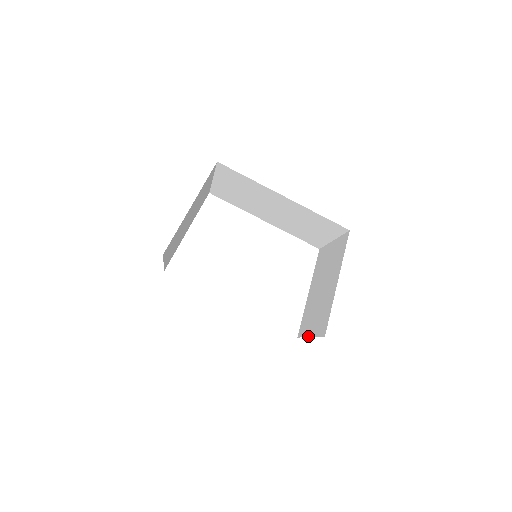
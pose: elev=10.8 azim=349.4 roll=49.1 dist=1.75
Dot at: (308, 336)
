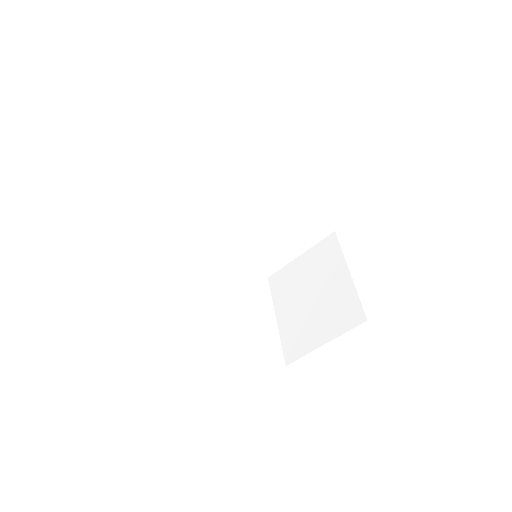
Dot at: (319, 346)
